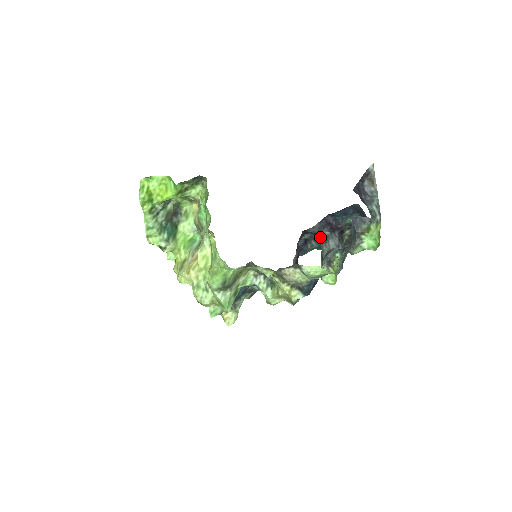
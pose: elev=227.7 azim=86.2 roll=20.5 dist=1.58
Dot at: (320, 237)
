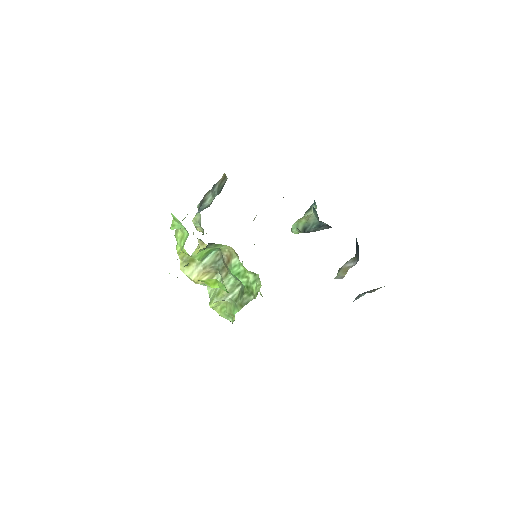
Dot at: occluded
